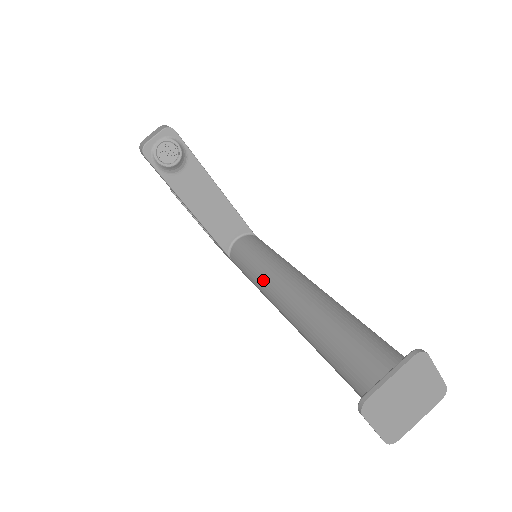
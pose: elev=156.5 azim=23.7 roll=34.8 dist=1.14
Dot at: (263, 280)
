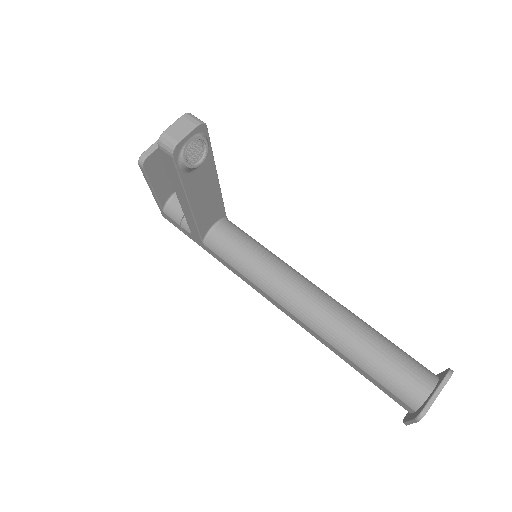
Dot at: (271, 284)
